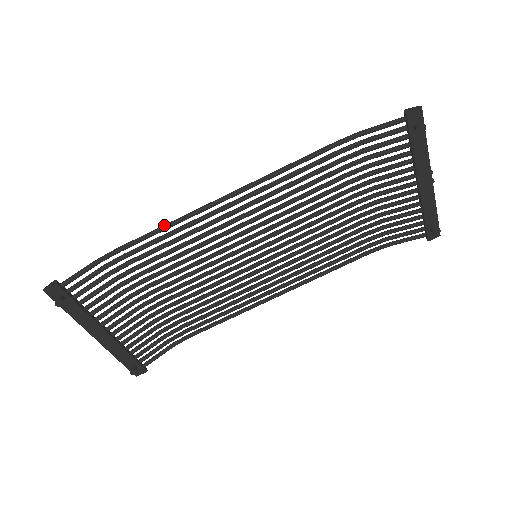
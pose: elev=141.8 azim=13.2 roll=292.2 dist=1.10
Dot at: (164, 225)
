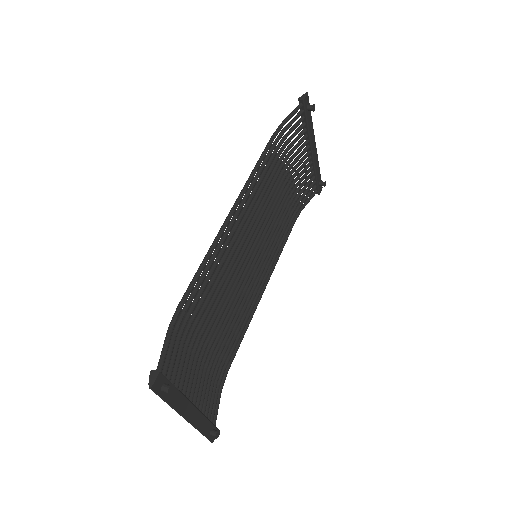
Dot at: (204, 259)
